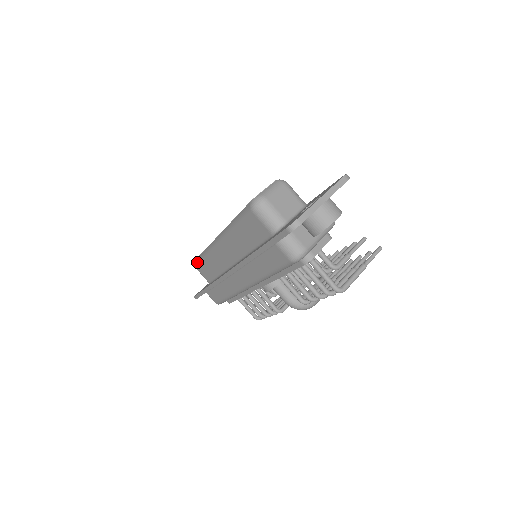
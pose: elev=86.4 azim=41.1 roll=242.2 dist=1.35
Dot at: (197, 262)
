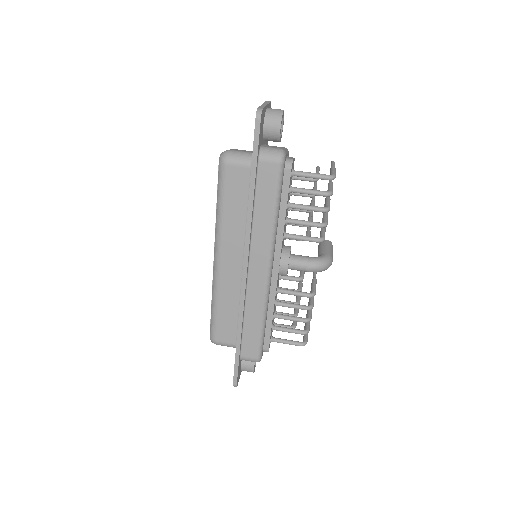
Dot at: (212, 329)
